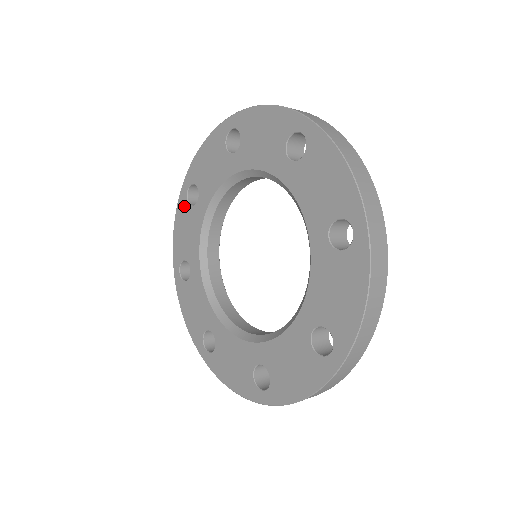
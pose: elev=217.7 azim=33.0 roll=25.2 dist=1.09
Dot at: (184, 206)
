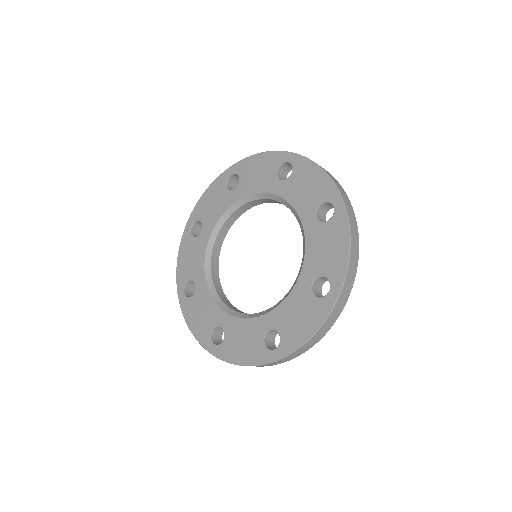
Dot at: (221, 184)
